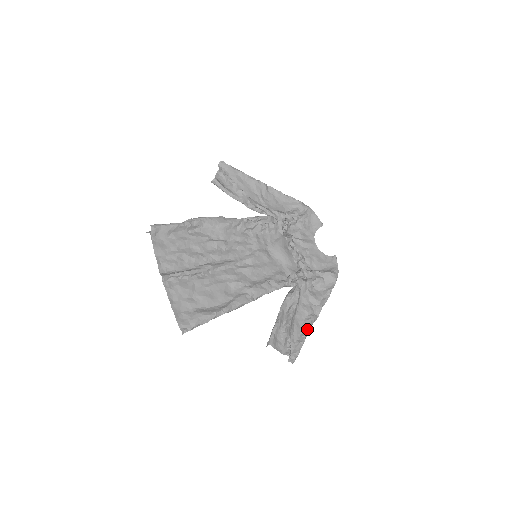
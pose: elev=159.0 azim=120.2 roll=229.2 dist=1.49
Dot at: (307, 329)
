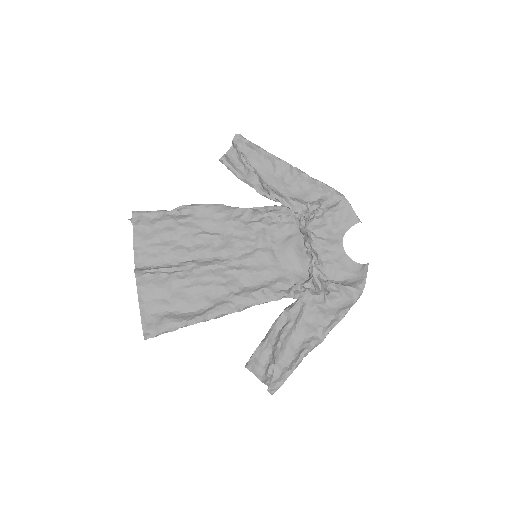
Dot at: (301, 355)
